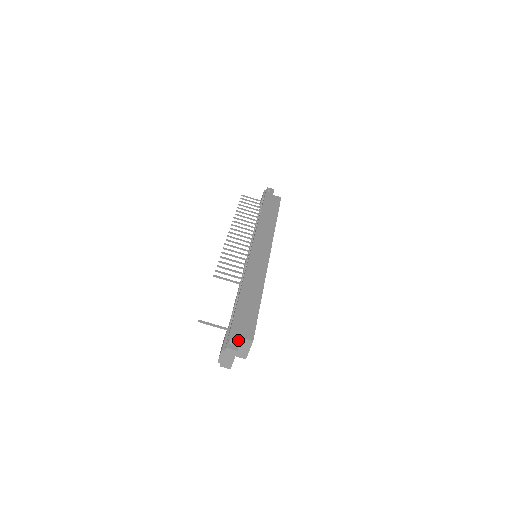
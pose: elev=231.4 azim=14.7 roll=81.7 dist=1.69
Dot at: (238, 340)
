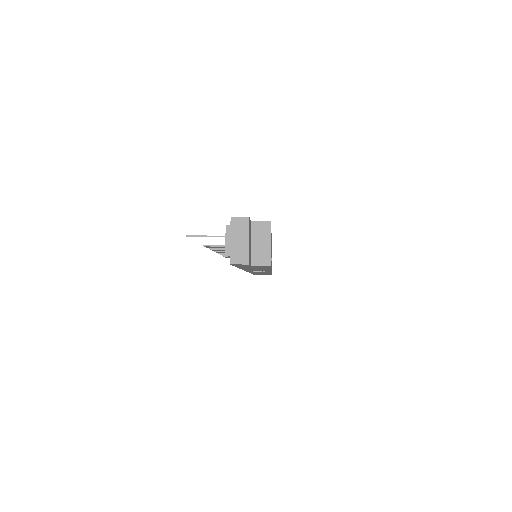
Dot at: occluded
